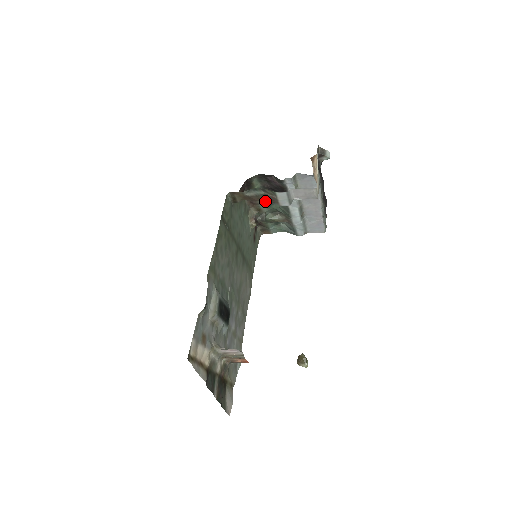
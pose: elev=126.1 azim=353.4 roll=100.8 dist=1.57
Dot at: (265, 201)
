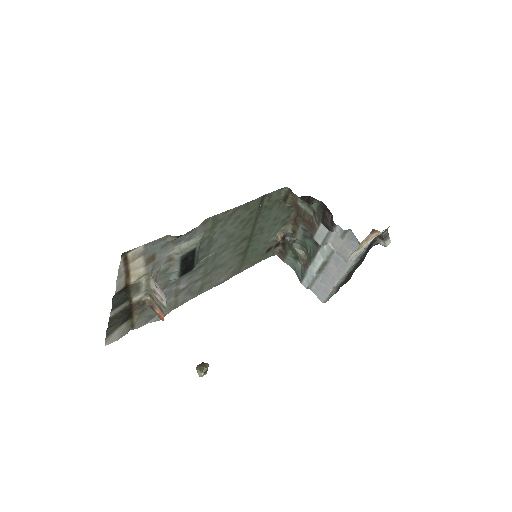
Dot at: (306, 230)
